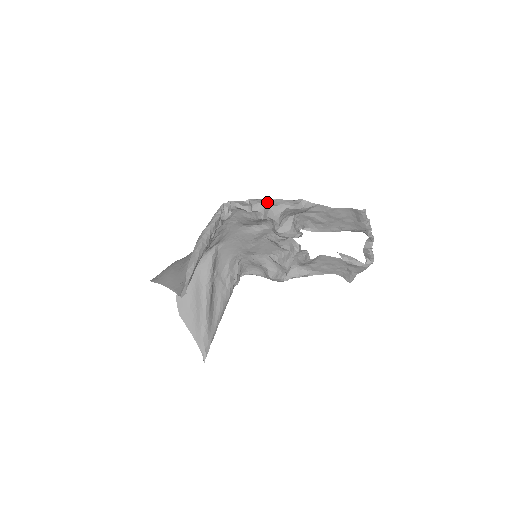
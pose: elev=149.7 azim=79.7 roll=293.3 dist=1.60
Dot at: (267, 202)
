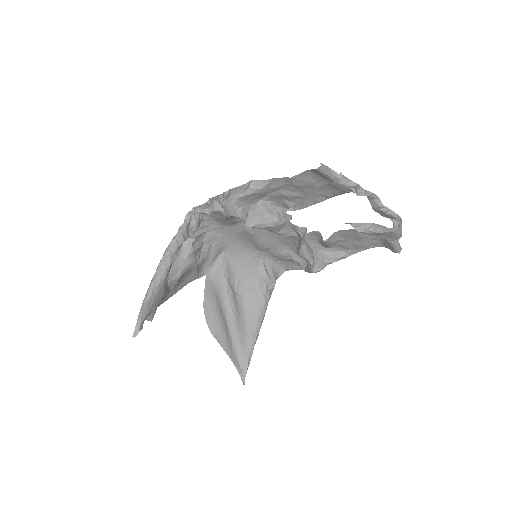
Dot at: (223, 196)
